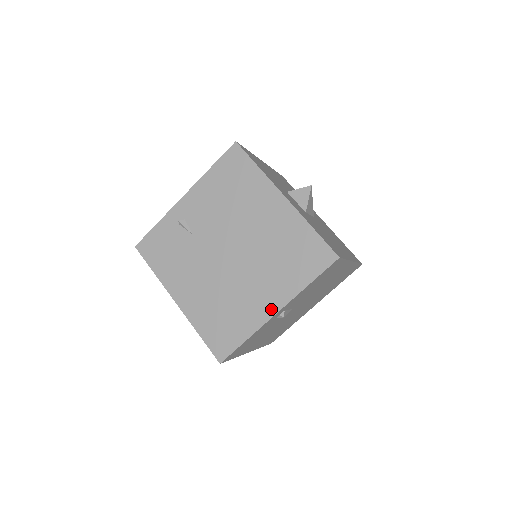
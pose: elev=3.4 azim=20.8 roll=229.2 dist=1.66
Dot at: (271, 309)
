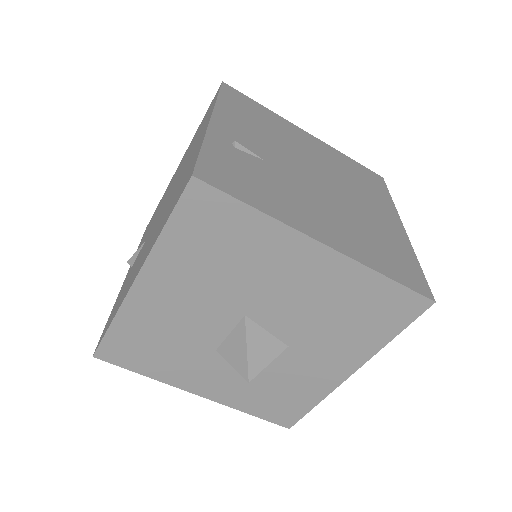
Dot at: (398, 225)
